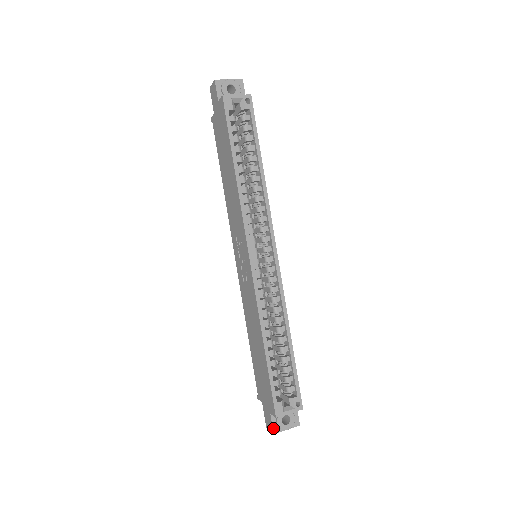
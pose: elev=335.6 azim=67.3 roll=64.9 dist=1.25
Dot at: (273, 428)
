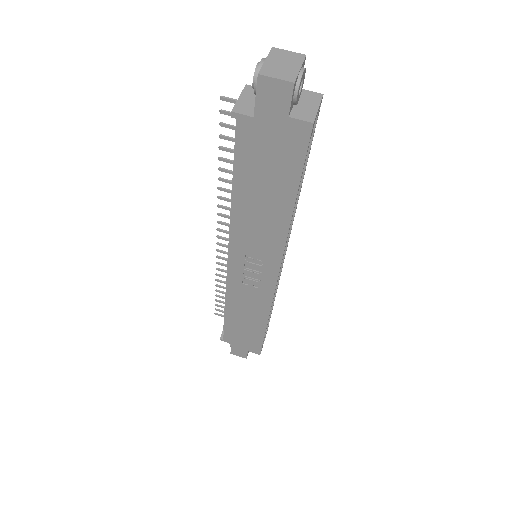
Dot at: occluded
